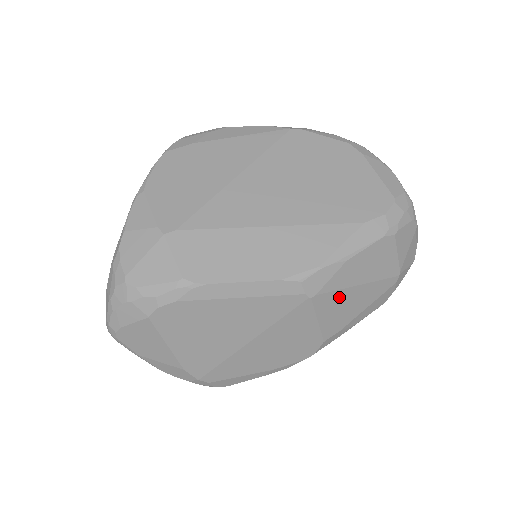
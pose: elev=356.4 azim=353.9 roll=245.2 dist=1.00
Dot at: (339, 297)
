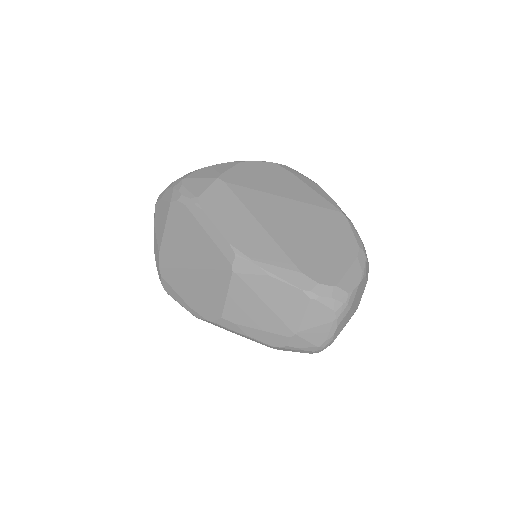
Dot at: (249, 295)
